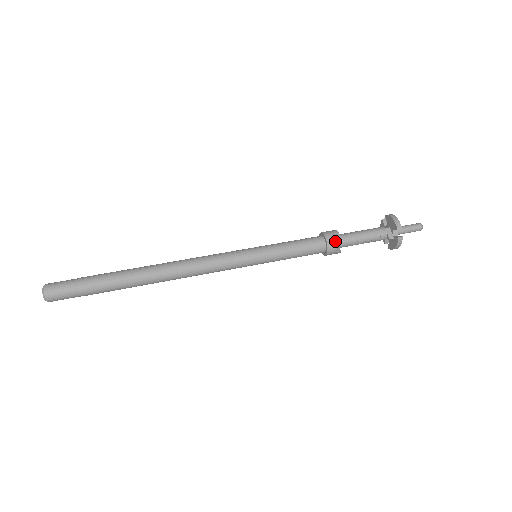
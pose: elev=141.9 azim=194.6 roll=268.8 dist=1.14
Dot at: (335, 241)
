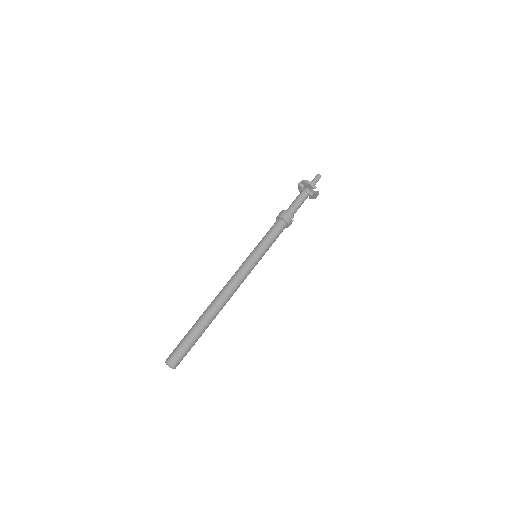
Dot at: (290, 218)
